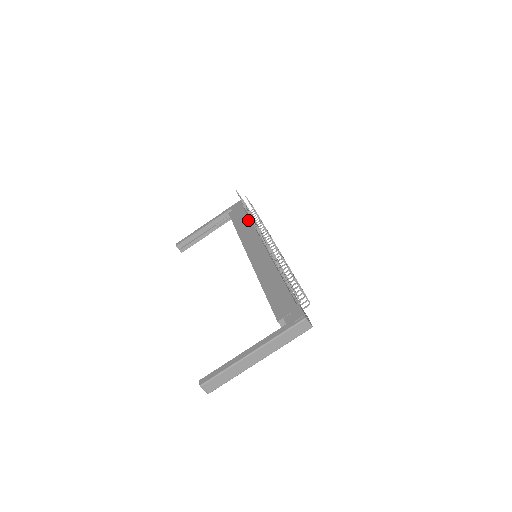
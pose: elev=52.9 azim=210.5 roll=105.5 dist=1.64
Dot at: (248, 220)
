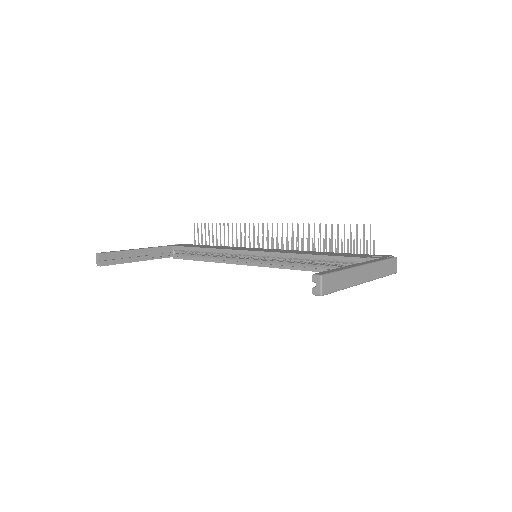
Dot at: occluded
